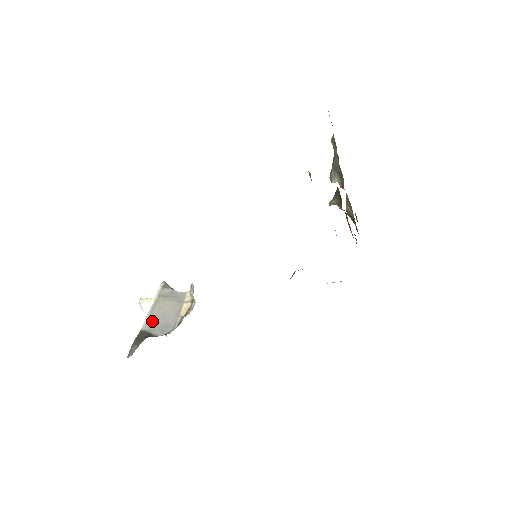
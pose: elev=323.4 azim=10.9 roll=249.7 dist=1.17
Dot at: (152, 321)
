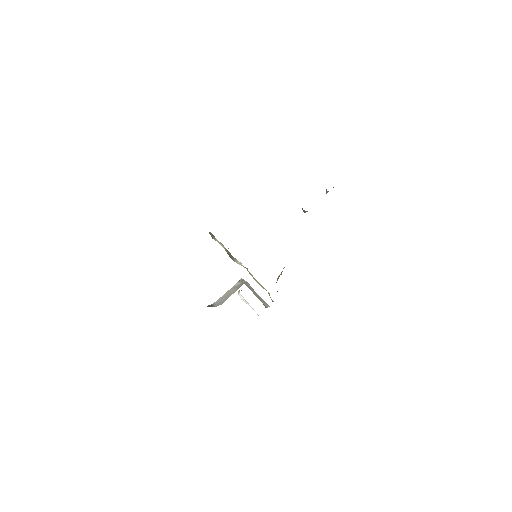
Dot at: (219, 300)
